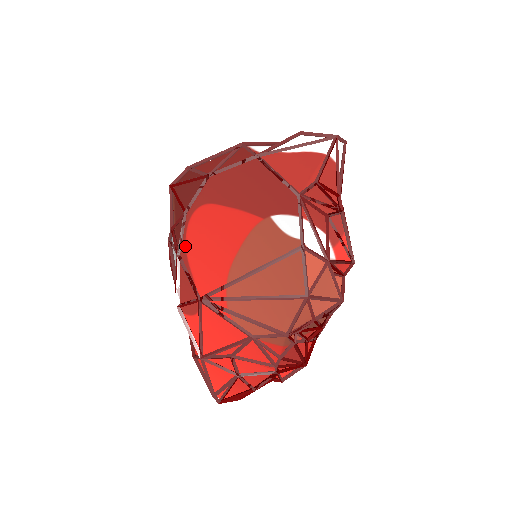
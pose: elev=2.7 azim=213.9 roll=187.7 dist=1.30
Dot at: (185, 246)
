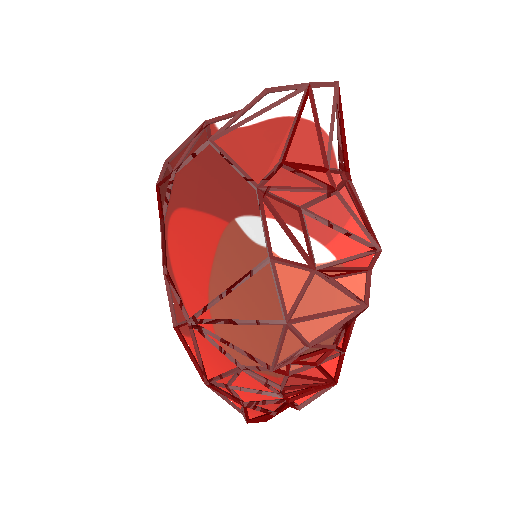
Dot at: (169, 259)
